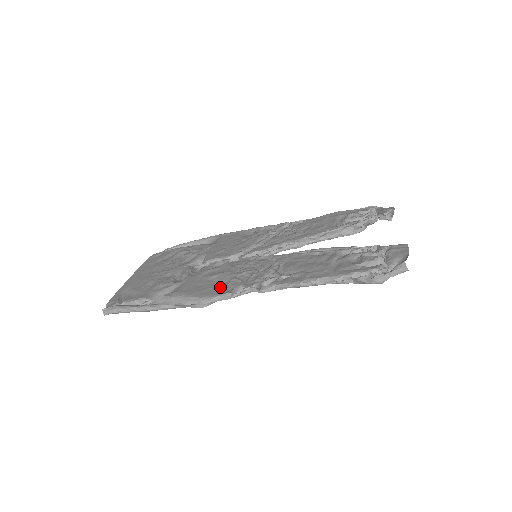
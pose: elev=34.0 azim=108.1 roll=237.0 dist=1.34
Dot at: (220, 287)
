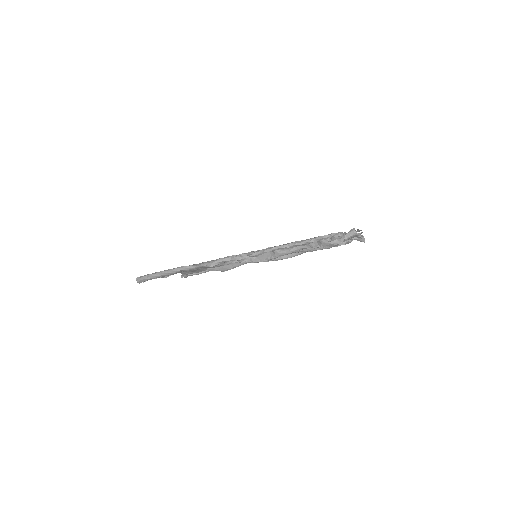
Dot at: occluded
